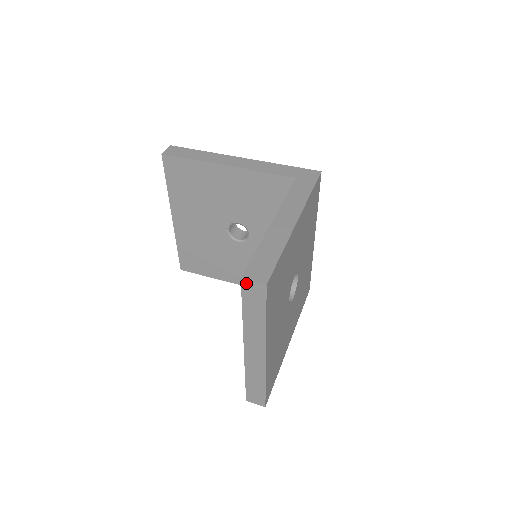
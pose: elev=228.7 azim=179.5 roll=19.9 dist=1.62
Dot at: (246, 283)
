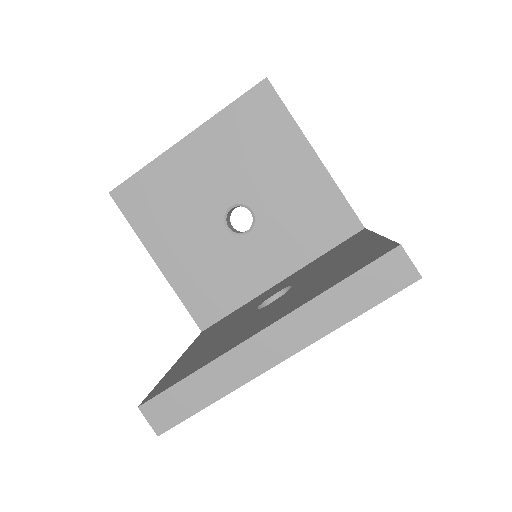
Dot at: (399, 255)
